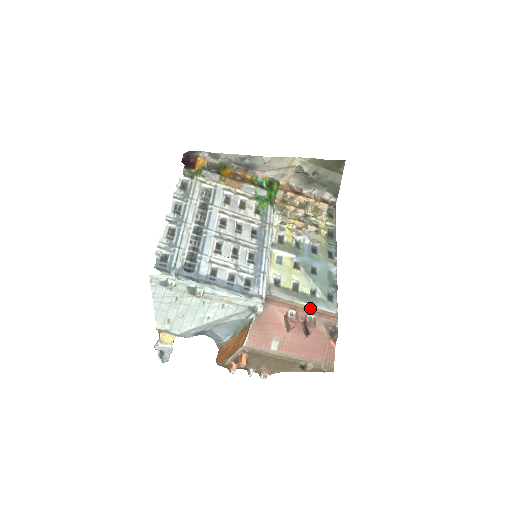
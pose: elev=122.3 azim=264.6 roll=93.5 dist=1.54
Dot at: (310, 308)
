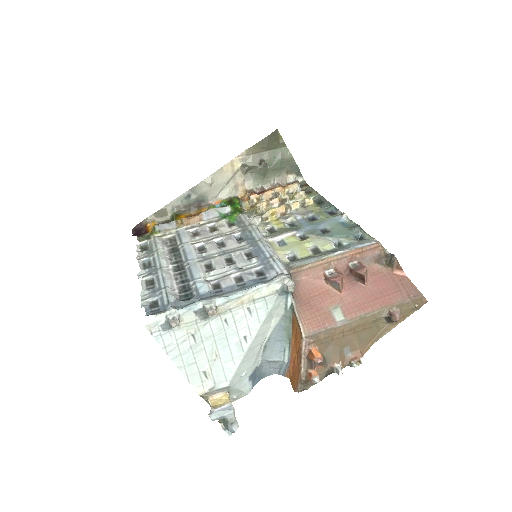
Dot at: (344, 254)
